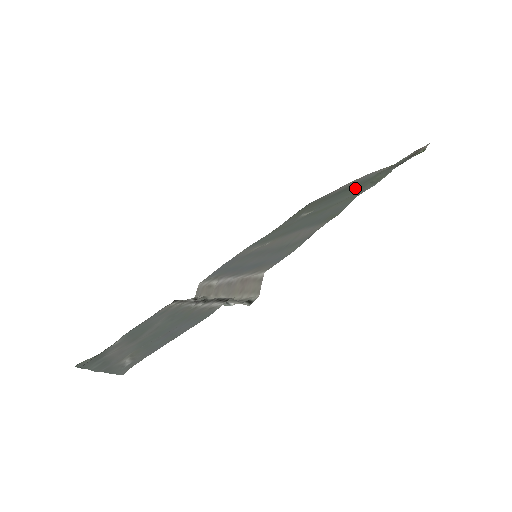
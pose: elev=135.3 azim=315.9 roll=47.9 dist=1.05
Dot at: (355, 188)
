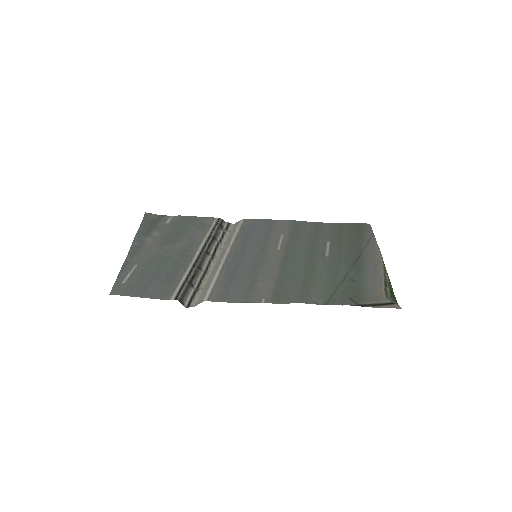
Dot at: (342, 278)
